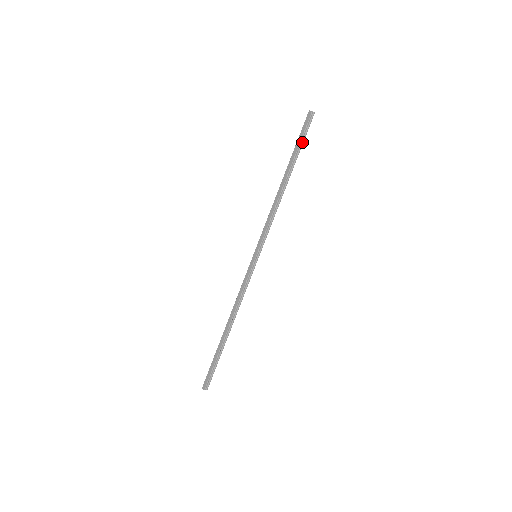
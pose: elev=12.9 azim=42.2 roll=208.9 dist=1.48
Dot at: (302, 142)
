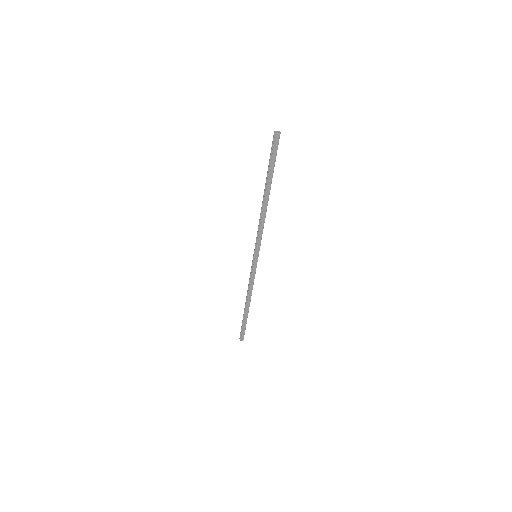
Dot at: (274, 161)
